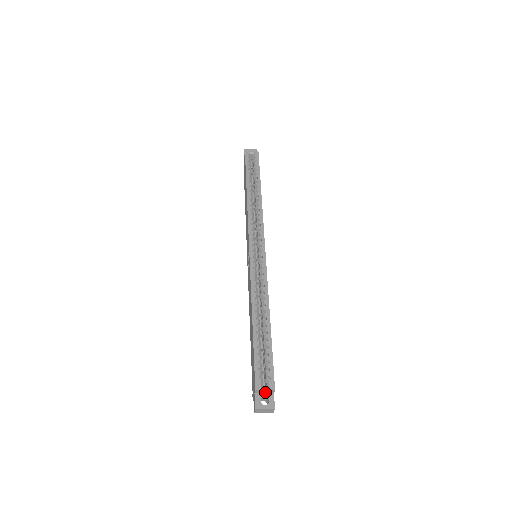
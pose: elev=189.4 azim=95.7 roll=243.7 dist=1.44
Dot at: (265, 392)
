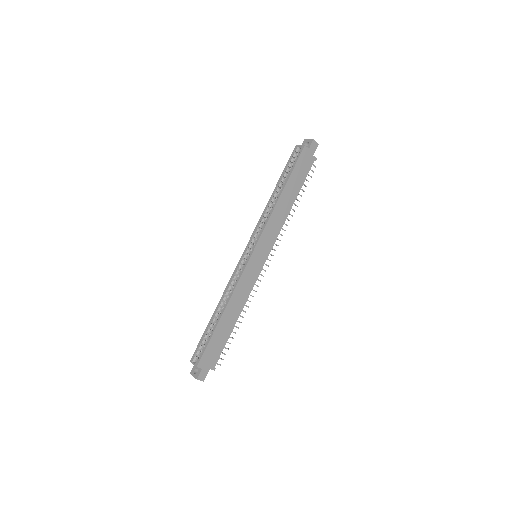
Dot at: occluded
